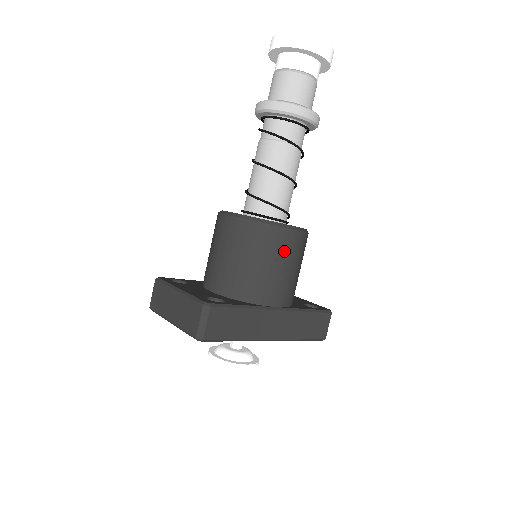
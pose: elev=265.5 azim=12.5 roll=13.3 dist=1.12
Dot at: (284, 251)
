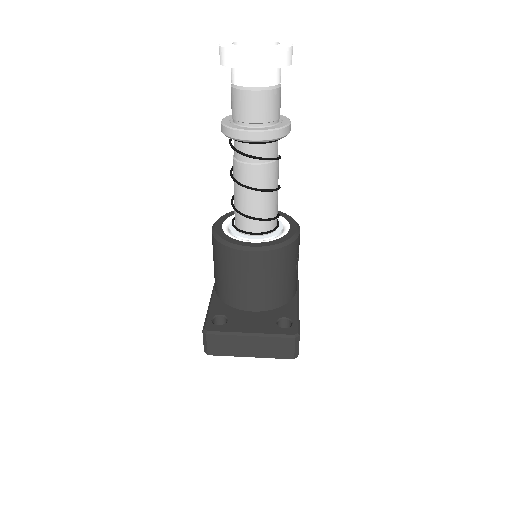
Dot at: (298, 250)
